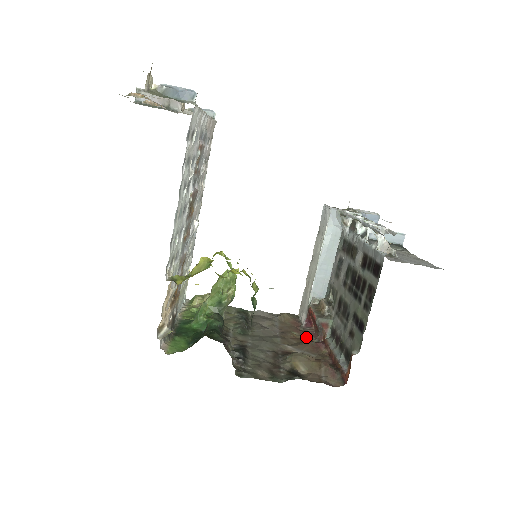
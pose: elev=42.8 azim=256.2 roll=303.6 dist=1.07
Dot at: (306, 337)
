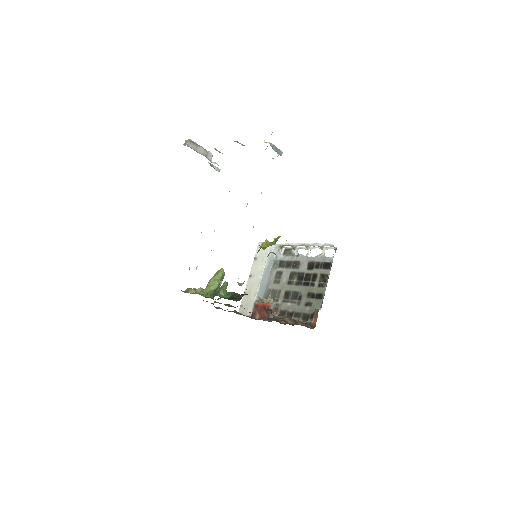
Dot at: occluded
